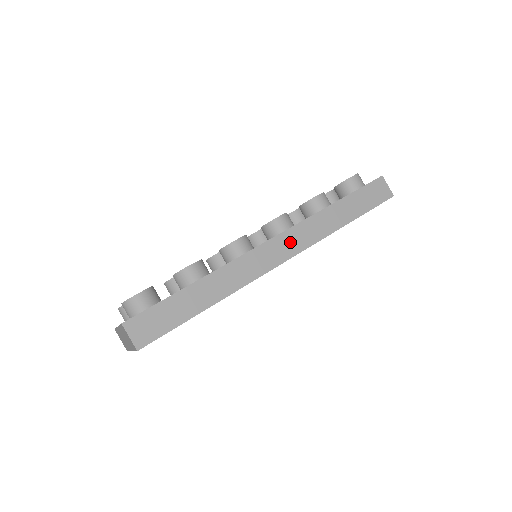
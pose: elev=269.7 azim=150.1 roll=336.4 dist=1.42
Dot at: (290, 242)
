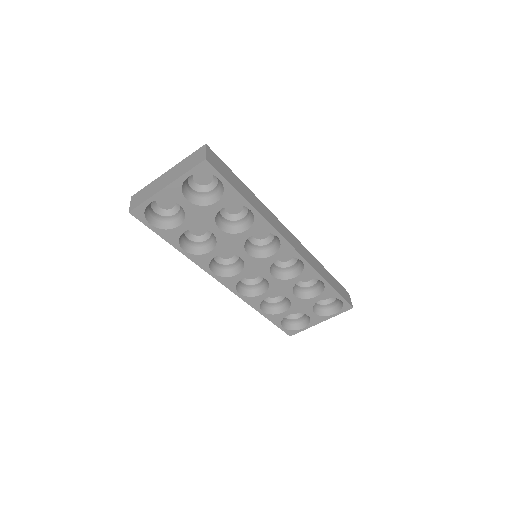
Dot at: (299, 246)
